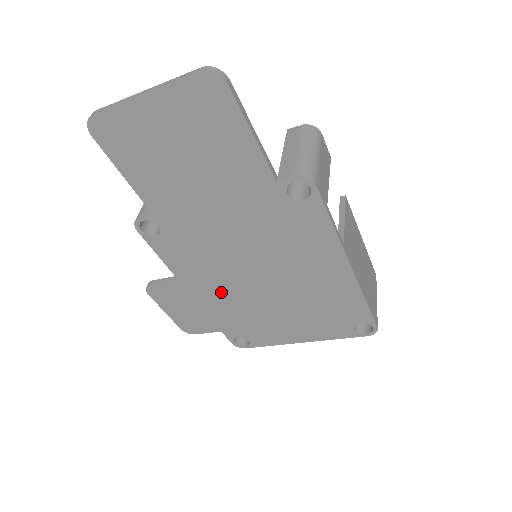
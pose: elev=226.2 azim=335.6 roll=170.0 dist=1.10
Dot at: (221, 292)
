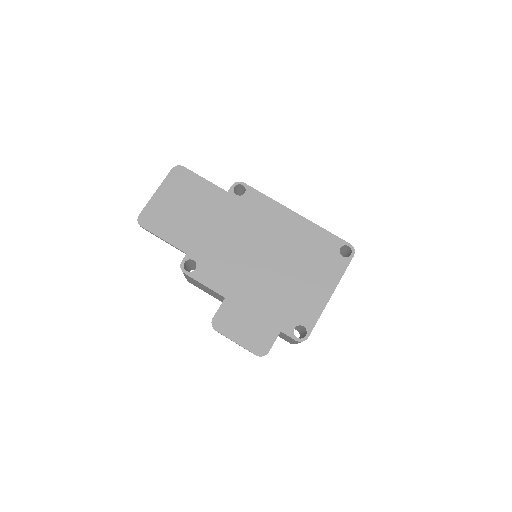
Dot at: (254, 288)
